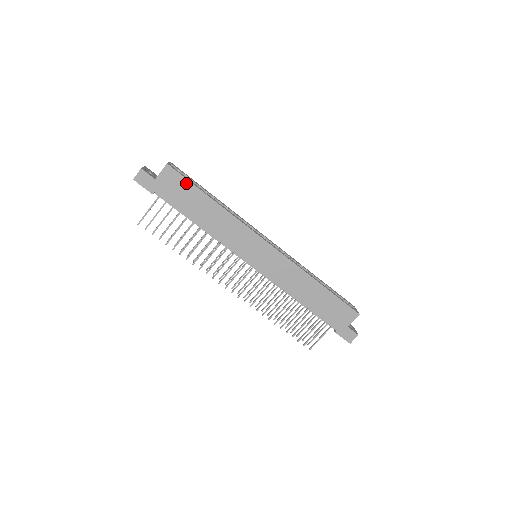
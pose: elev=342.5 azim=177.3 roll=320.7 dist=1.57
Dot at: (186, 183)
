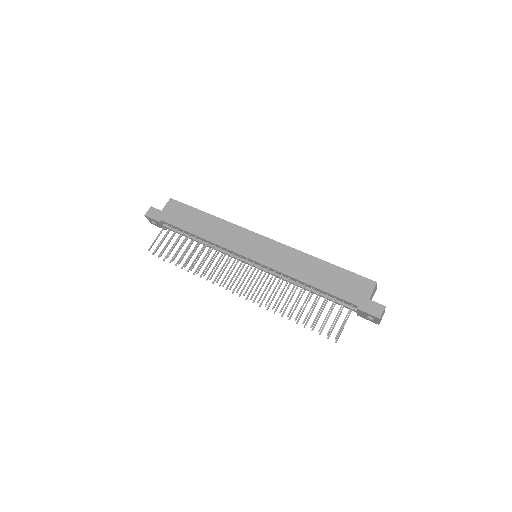
Dot at: (186, 207)
